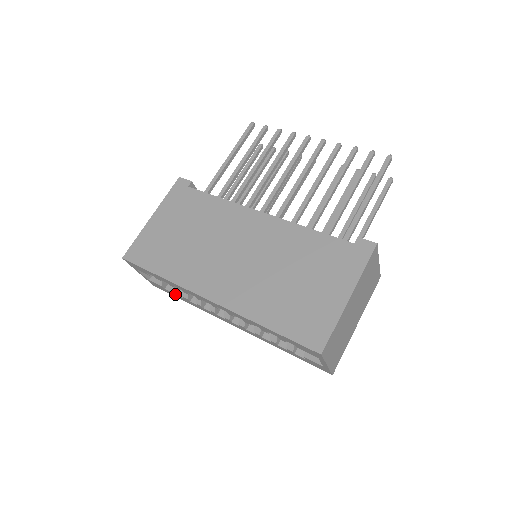
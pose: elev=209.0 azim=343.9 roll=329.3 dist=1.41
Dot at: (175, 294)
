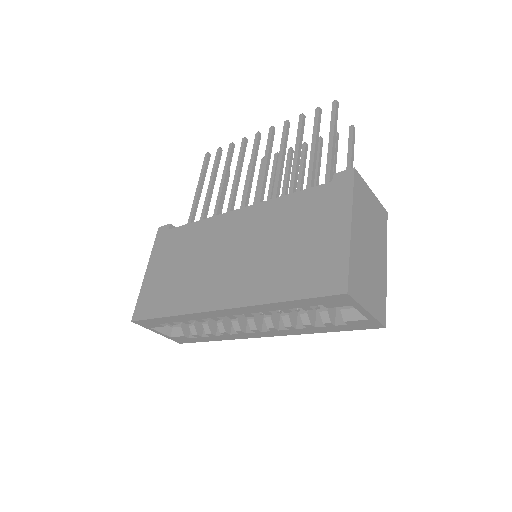
Dot at: (200, 337)
